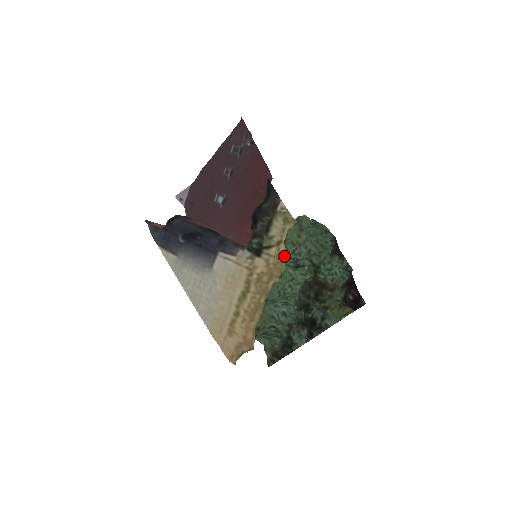
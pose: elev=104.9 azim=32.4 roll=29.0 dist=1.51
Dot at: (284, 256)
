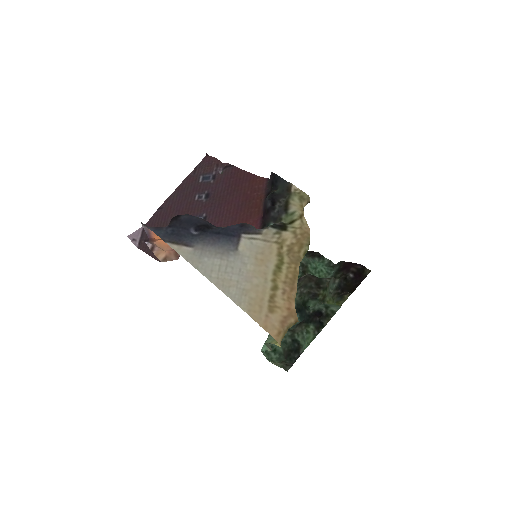
Dot at: (308, 227)
